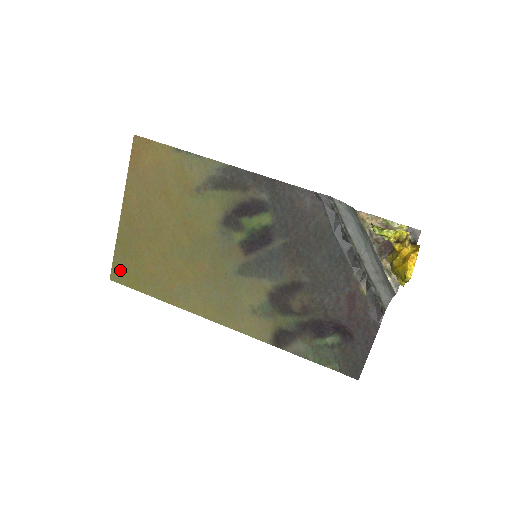
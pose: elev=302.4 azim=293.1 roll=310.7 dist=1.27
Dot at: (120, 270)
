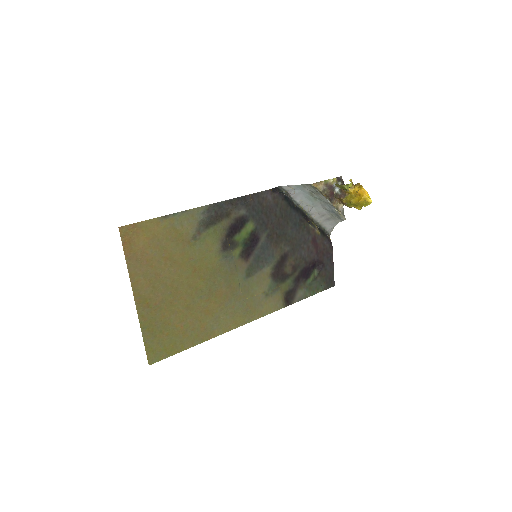
Dot at: (155, 350)
